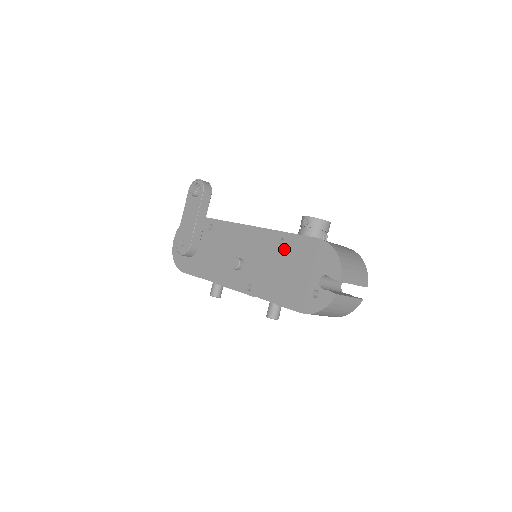
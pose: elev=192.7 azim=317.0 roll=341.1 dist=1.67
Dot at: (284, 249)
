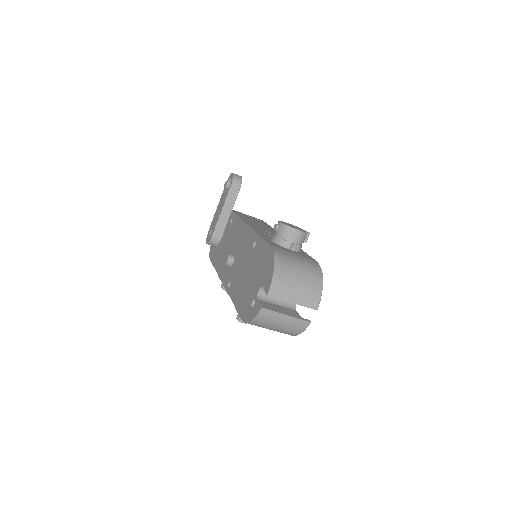
Dot at: (253, 252)
